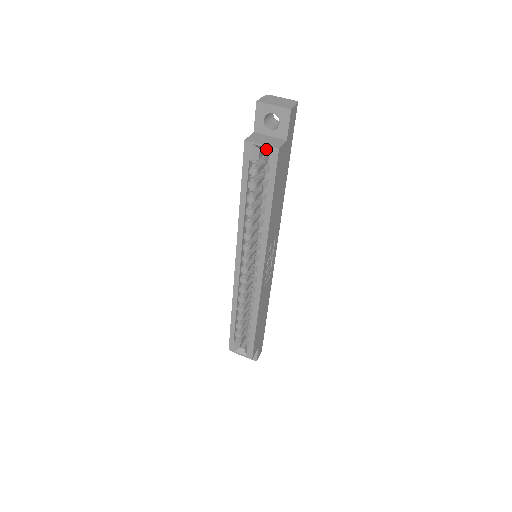
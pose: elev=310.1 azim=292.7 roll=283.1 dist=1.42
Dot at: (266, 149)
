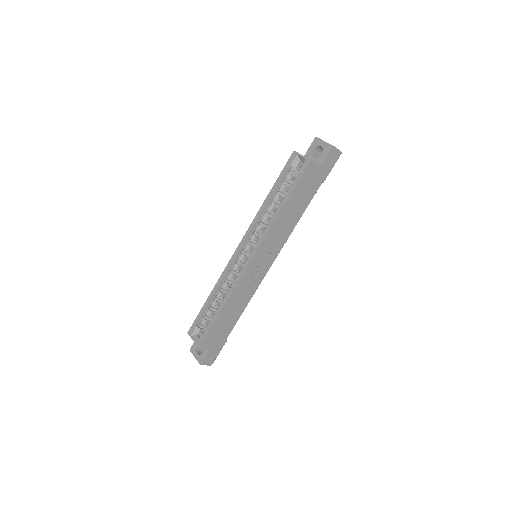
Dot at: (304, 161)
